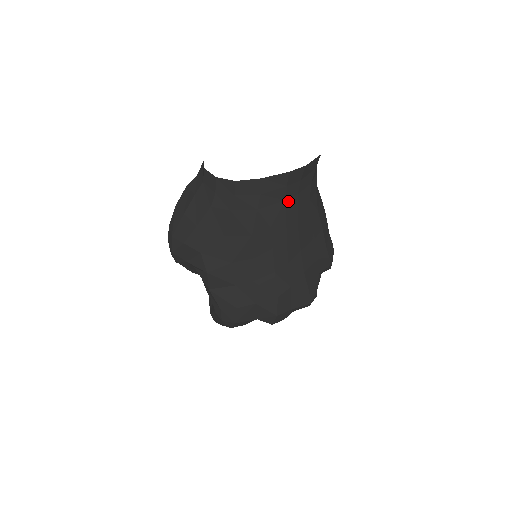
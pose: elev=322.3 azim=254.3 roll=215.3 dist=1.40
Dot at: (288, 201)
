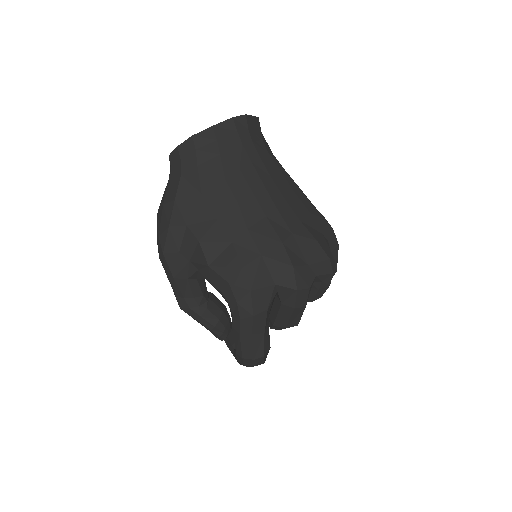
Dot at: (245, 146)
